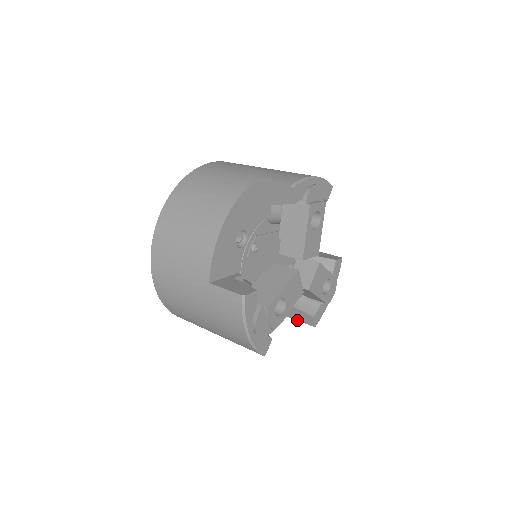
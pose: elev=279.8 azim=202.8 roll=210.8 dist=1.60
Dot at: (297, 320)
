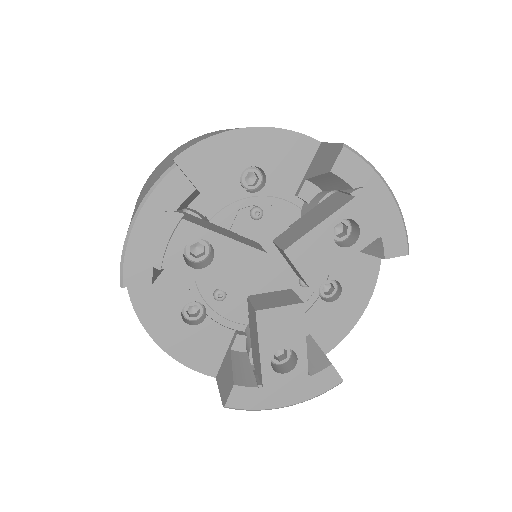
Dot at: occluded
